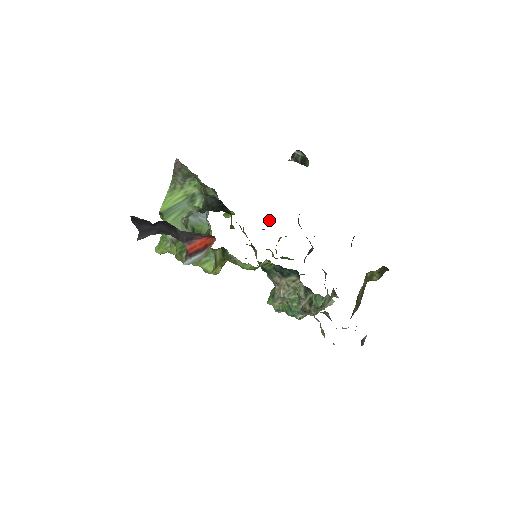
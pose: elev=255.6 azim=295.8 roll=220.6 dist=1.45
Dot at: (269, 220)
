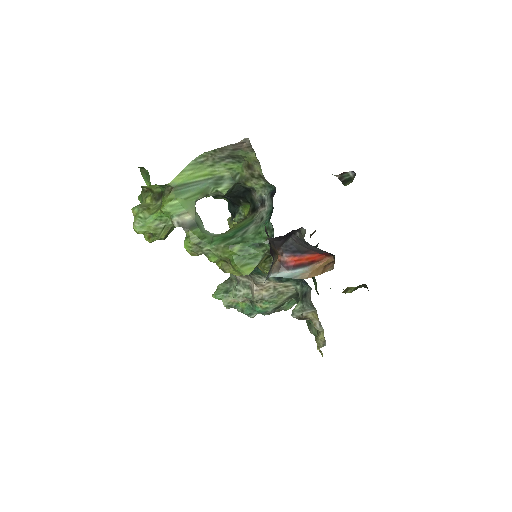
Dot at: occluded
